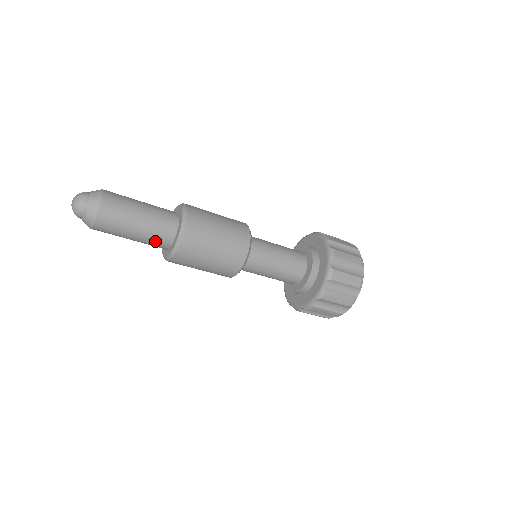
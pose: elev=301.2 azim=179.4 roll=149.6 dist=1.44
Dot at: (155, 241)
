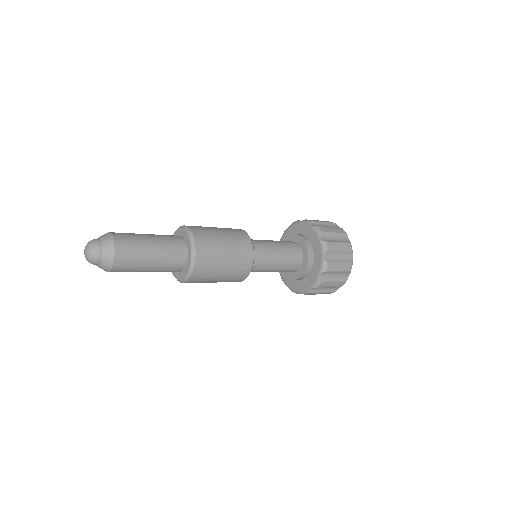
Dot at: (171, 265)
